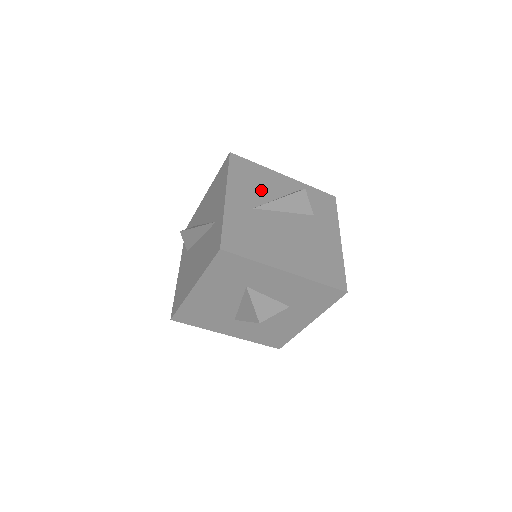
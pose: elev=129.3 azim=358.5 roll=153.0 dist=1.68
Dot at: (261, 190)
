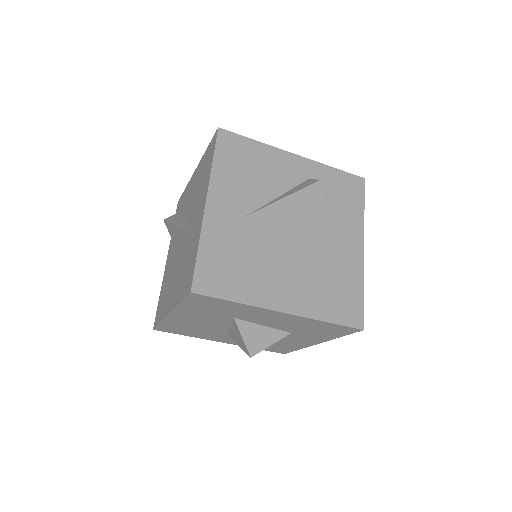
Dot at: (258, 185)
